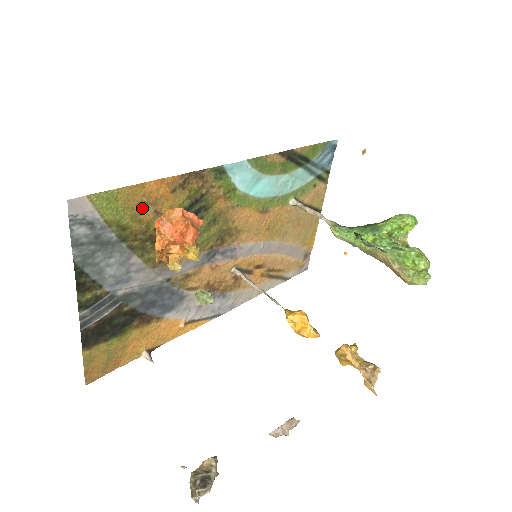
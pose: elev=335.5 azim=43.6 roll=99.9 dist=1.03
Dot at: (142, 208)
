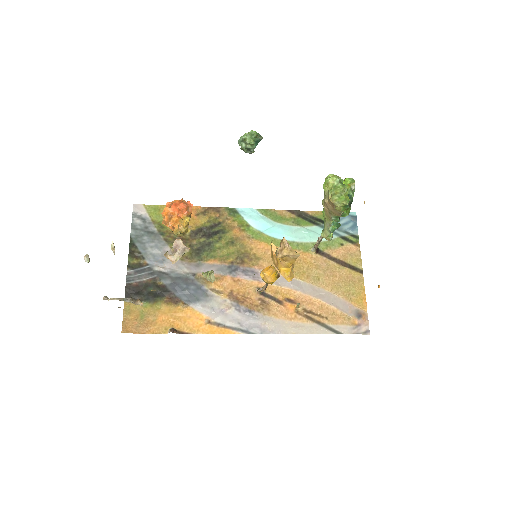
Dot at: occluded
